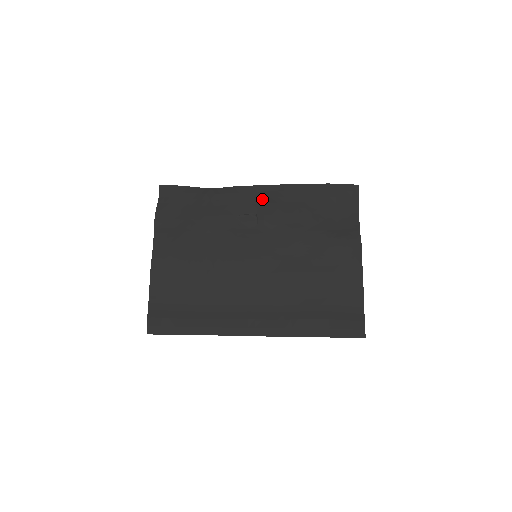
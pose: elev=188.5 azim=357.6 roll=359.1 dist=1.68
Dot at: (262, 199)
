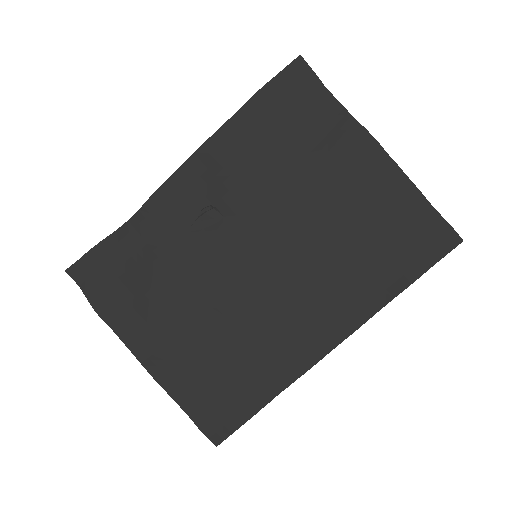
Dot at: (200, 180)
